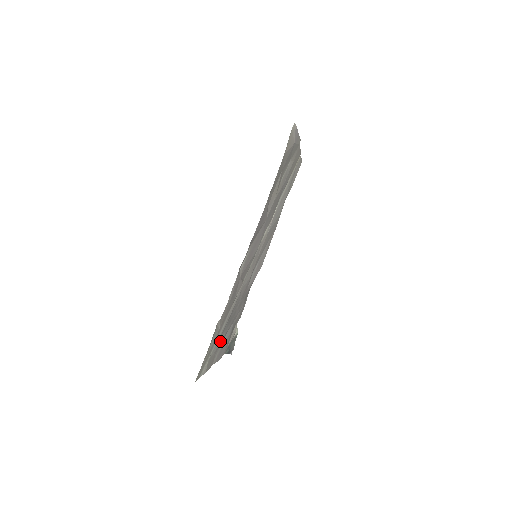
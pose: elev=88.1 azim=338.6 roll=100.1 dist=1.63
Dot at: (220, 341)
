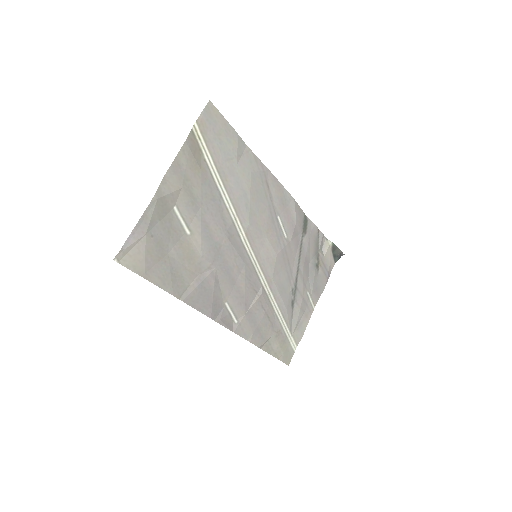
Dot at: (298, 306)
